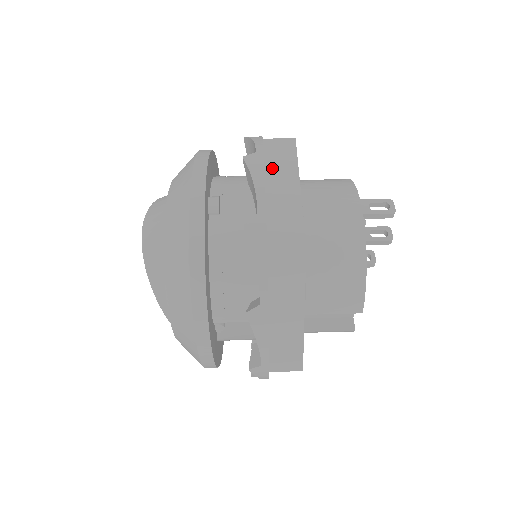
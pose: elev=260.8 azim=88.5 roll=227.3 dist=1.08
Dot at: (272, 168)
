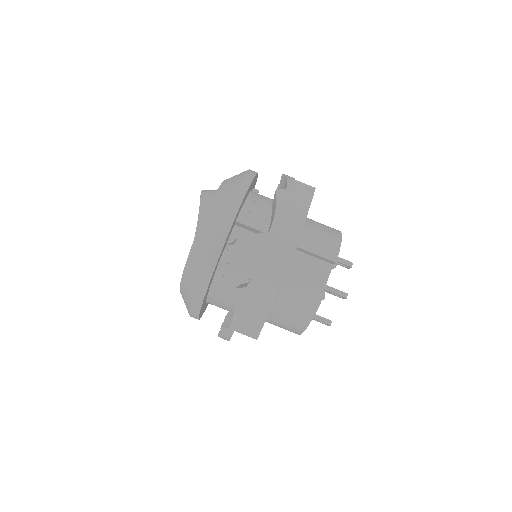
Dot at: occluded
